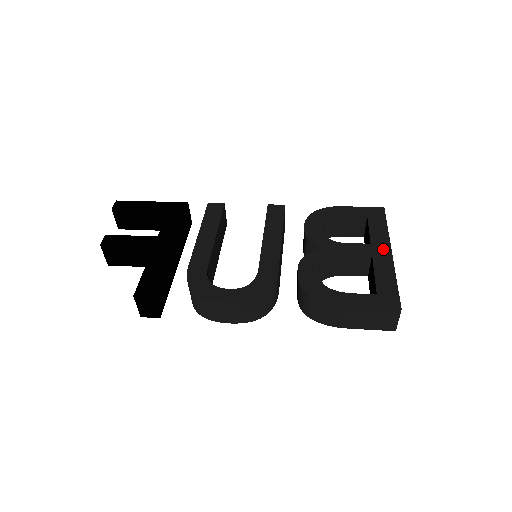
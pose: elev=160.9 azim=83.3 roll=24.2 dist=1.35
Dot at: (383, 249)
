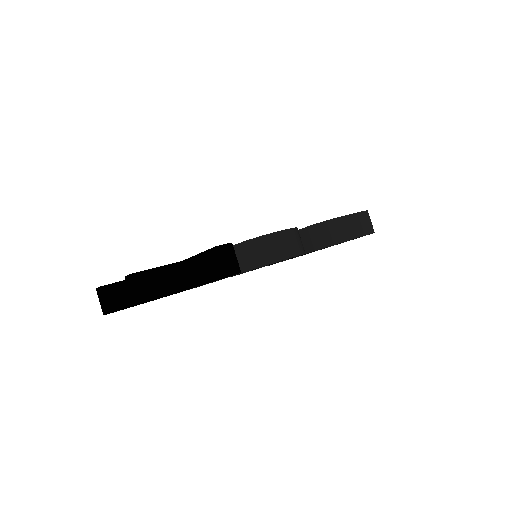
Dot at: occluded
